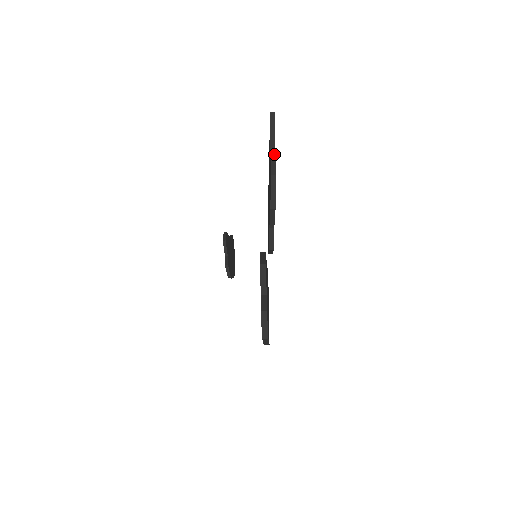
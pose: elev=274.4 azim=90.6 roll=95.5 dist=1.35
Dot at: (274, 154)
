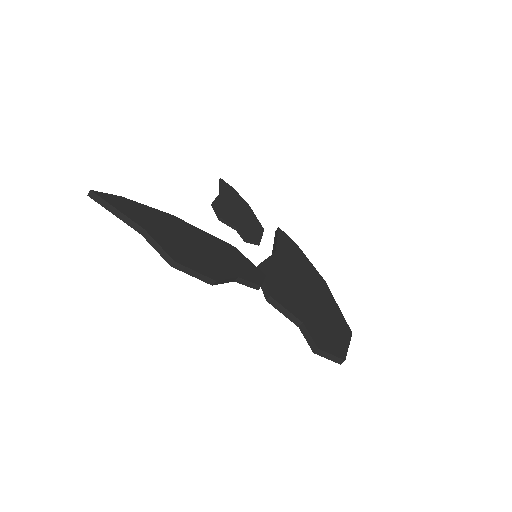
Dot at: (147, 235)
